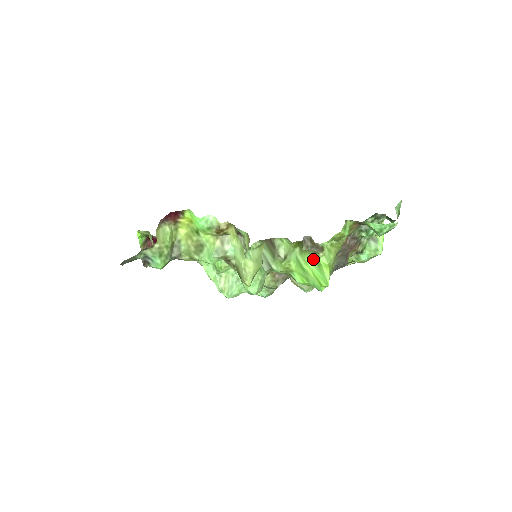
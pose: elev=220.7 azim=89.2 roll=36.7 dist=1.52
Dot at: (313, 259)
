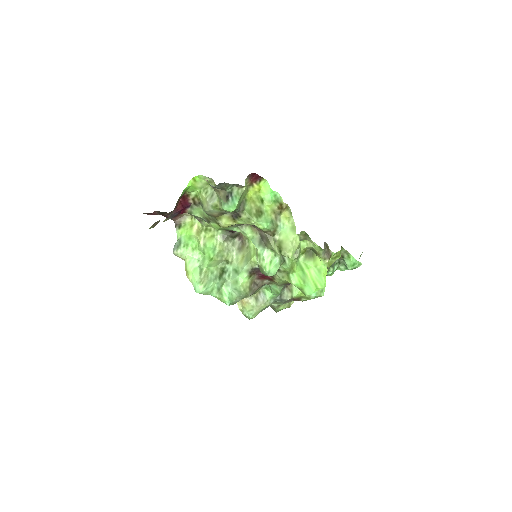
Dot at: (316, 265)
